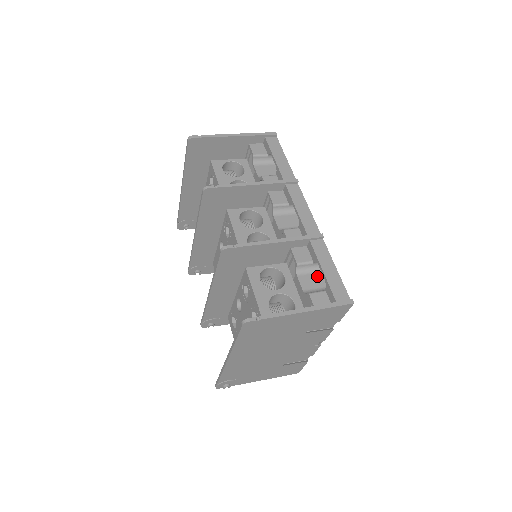
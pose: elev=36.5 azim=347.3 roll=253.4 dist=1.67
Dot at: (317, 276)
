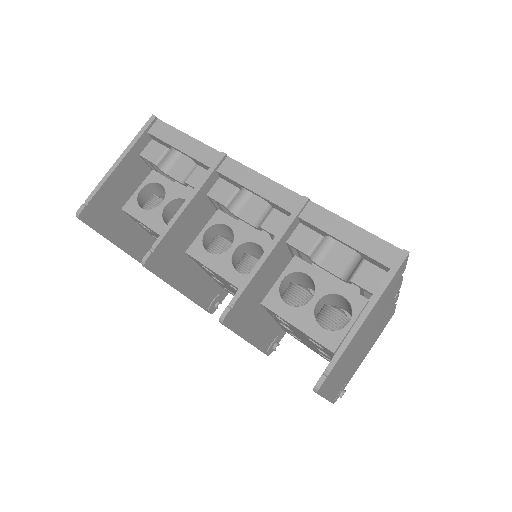
Dot at: (339, 245)
